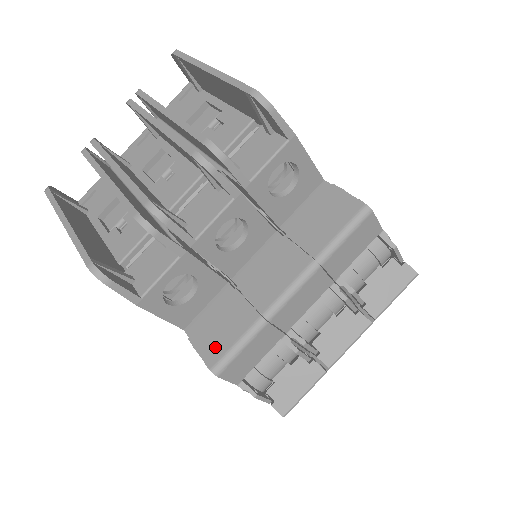
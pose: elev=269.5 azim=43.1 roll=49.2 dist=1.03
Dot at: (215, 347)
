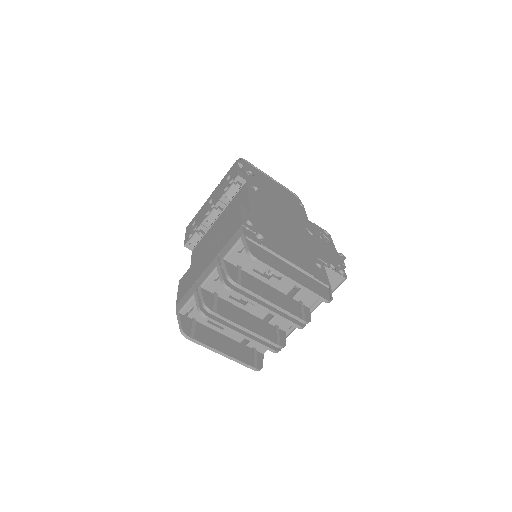
Dot at: occluded
